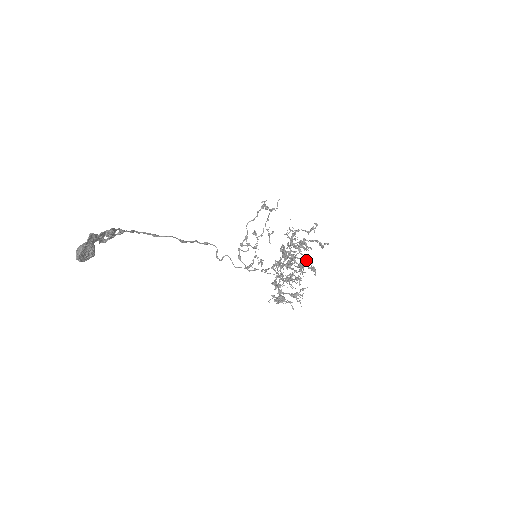
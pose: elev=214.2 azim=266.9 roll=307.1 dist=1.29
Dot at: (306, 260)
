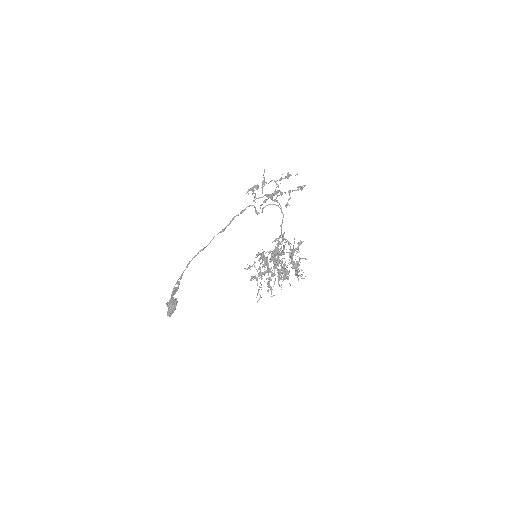
Dot at: (281, 269)
